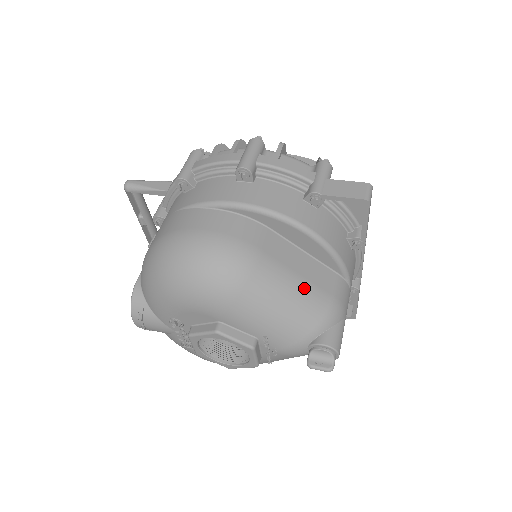
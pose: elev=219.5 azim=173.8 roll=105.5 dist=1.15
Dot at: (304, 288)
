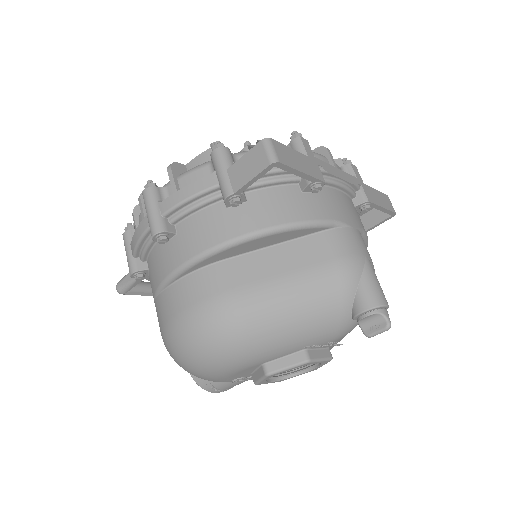
Dot at: (299, 282)
